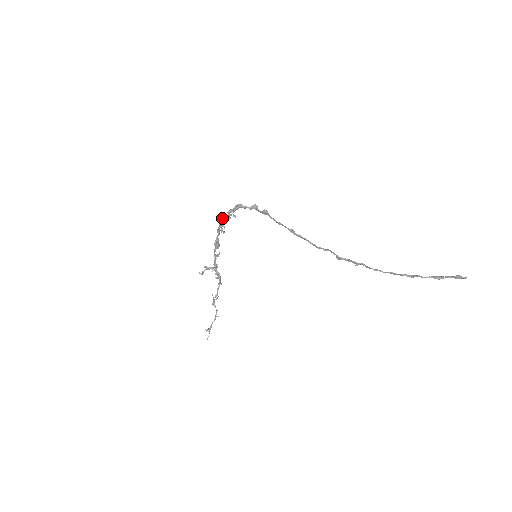
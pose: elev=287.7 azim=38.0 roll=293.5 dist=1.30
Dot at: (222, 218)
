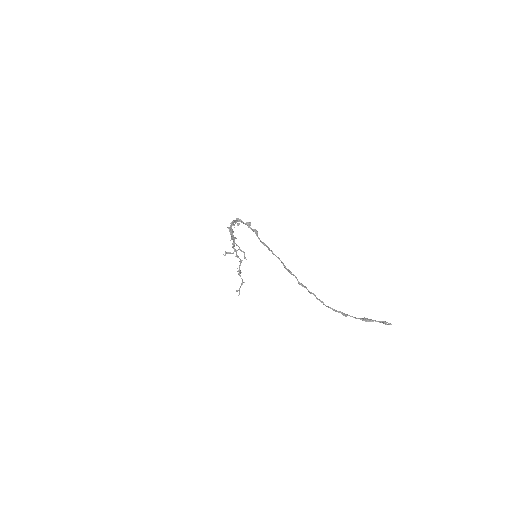
Dot at: (230, 223)
